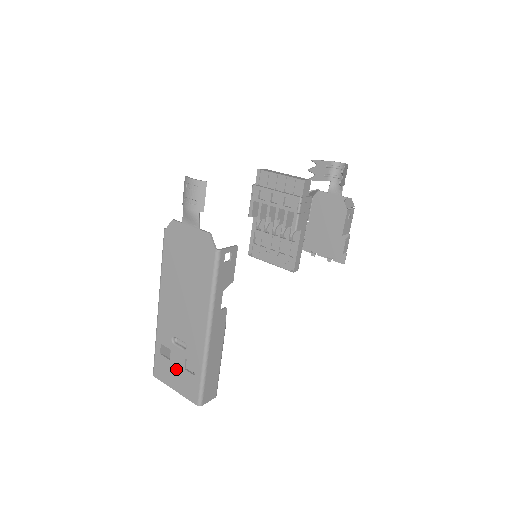
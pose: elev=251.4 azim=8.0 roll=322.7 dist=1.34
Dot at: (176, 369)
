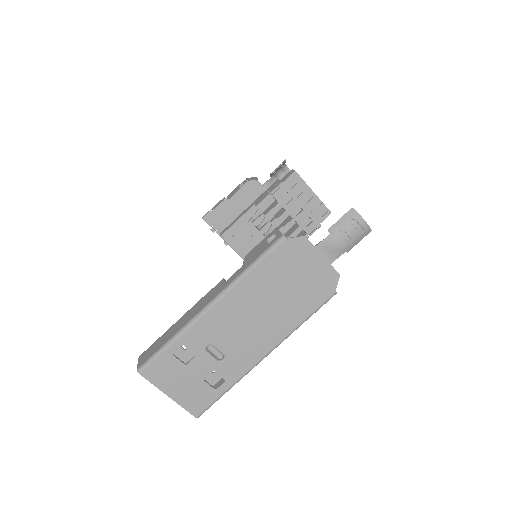
Dot at: (189, 377)
